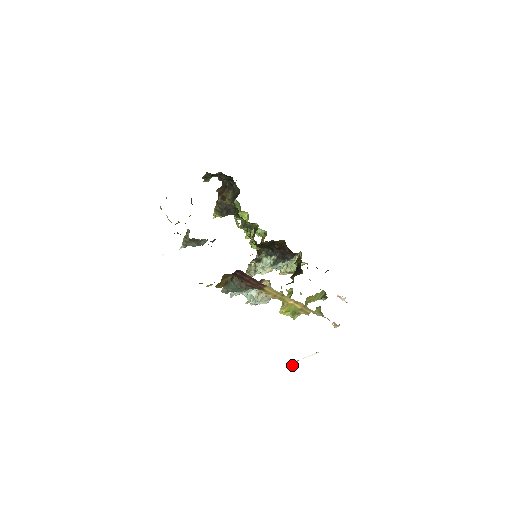
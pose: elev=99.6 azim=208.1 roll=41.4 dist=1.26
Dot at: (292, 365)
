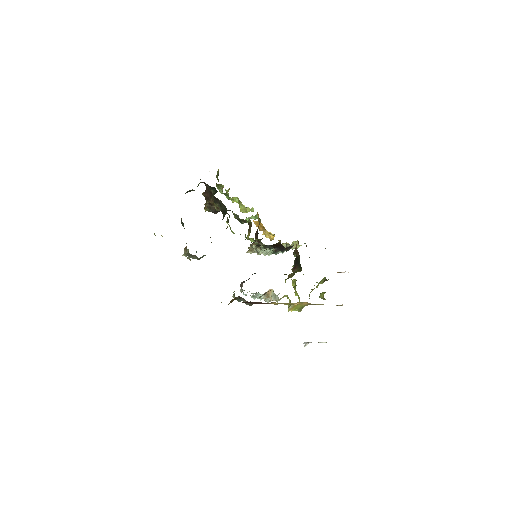
Dot at: (306, 345)
